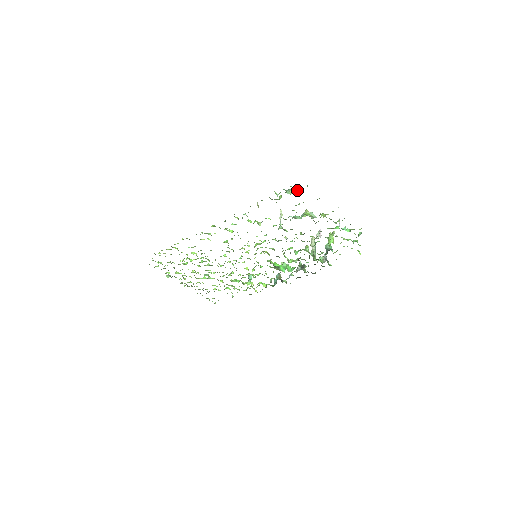
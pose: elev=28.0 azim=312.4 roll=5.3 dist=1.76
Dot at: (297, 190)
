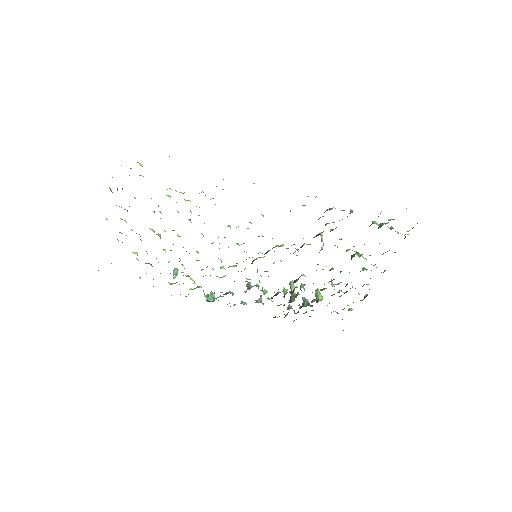
Dot at: occluded
